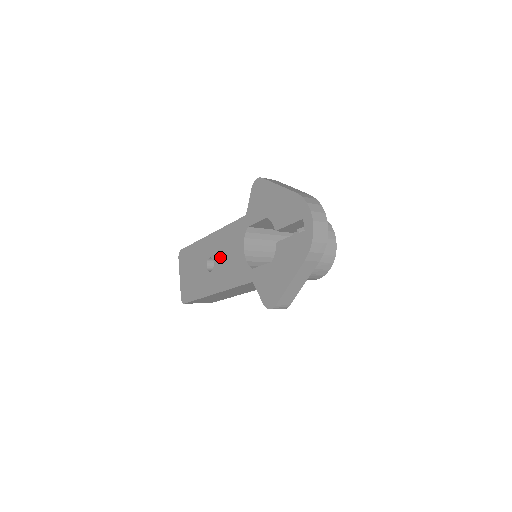
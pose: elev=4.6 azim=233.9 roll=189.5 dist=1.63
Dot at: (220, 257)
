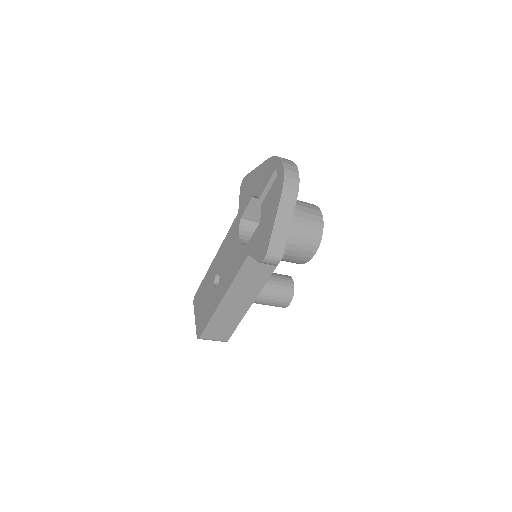
Dot at: (223, 265)
